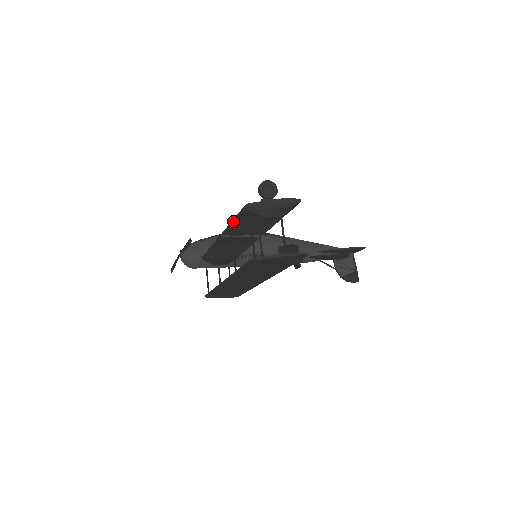
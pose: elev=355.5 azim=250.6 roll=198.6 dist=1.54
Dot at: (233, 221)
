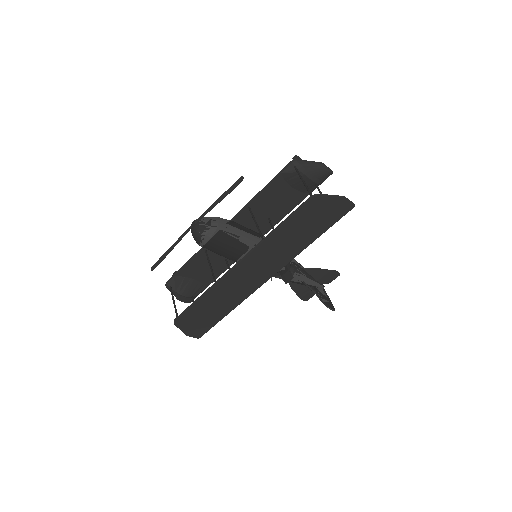
Dot at: (261, 191)
